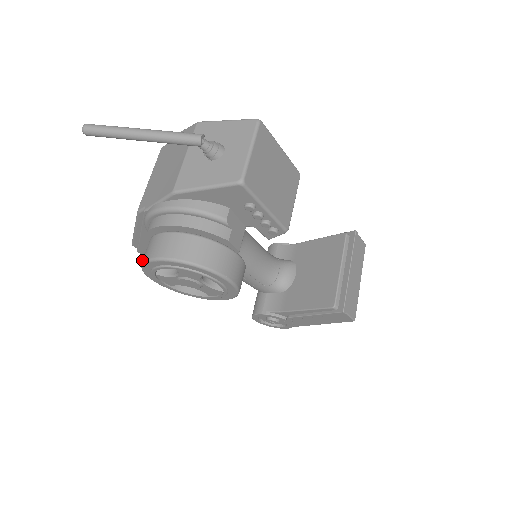
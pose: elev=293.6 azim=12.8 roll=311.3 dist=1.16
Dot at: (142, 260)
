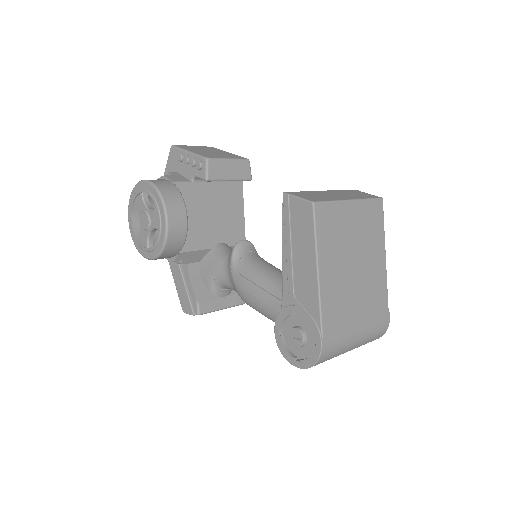
Dot at: occluded
